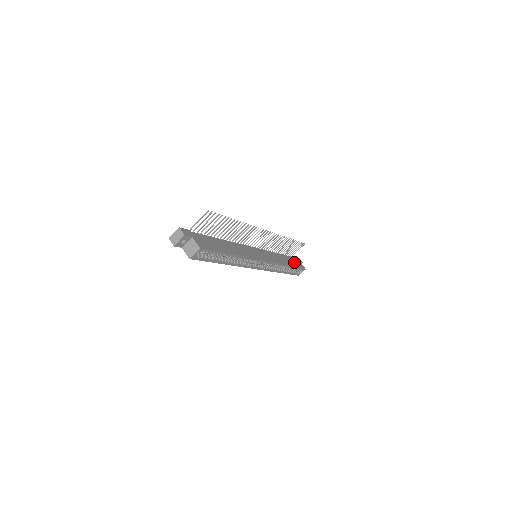
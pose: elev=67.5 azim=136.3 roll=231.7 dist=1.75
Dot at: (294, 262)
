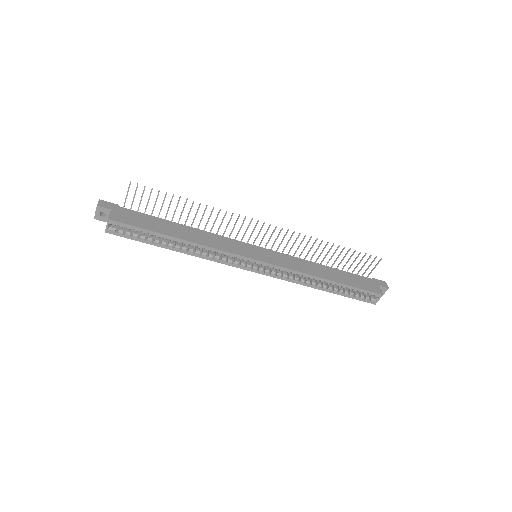
Dot at: (356, 281)
